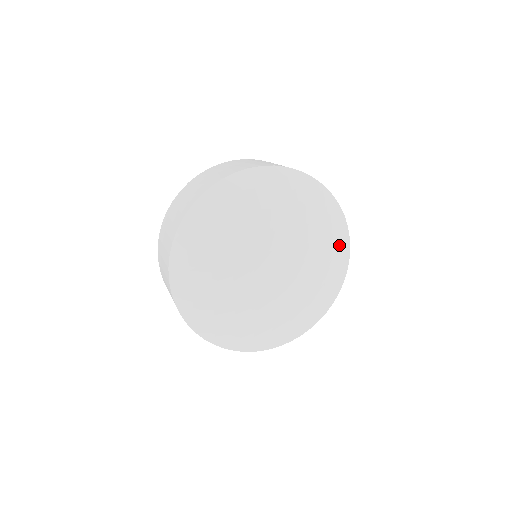
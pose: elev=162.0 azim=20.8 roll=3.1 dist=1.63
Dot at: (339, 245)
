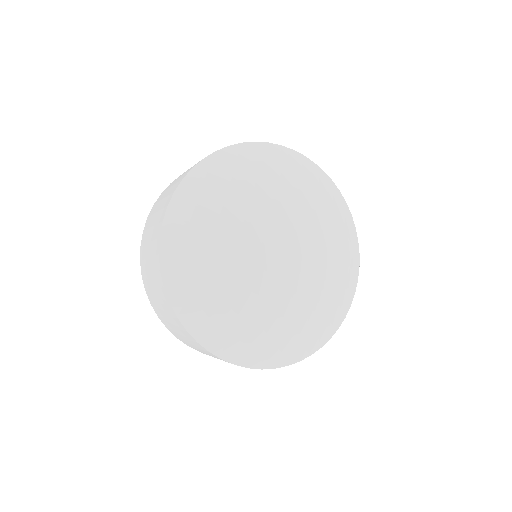
Dot at: (348, 277)
